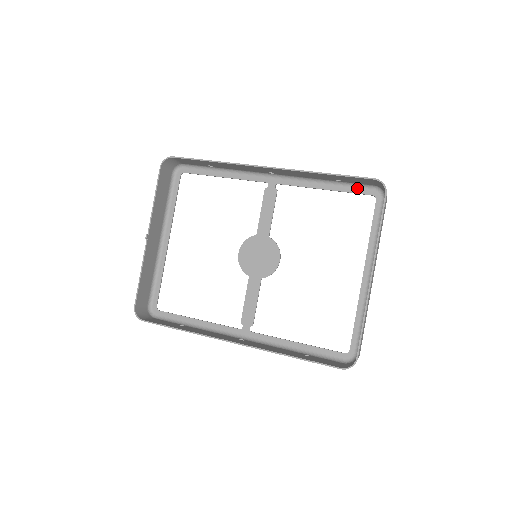
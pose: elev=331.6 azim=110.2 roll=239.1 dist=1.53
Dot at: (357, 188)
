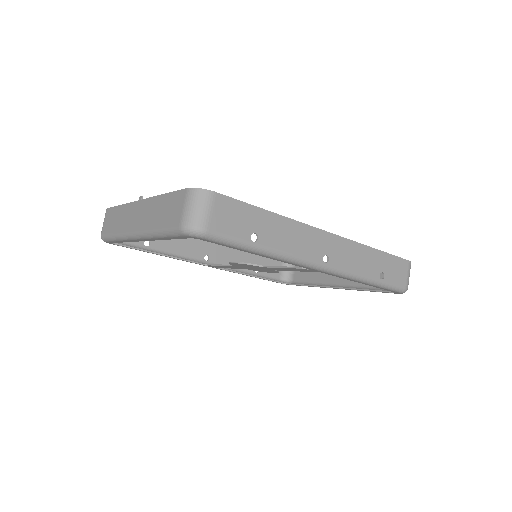
Dot at: occluded
